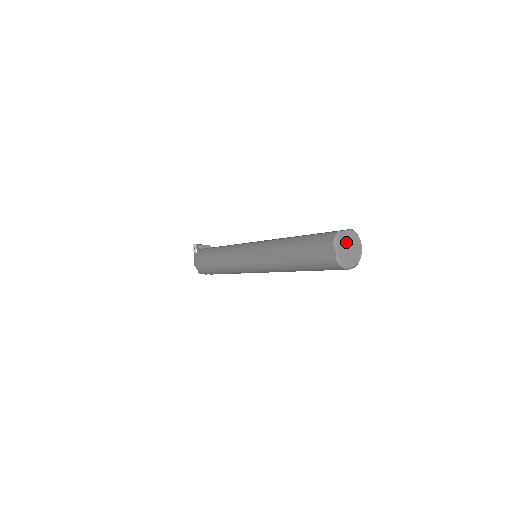
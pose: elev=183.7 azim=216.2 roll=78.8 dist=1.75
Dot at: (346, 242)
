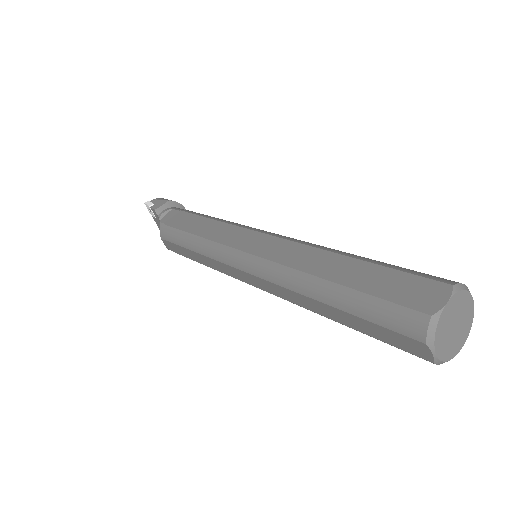
Dot at: (448, 323)
